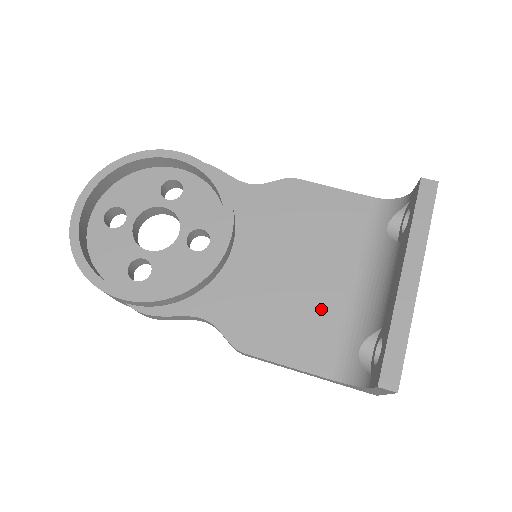
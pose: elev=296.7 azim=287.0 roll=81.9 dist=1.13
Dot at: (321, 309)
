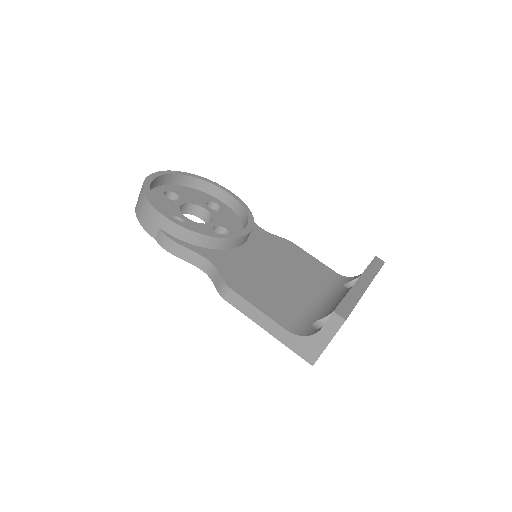
Dot at: (291, 297)
